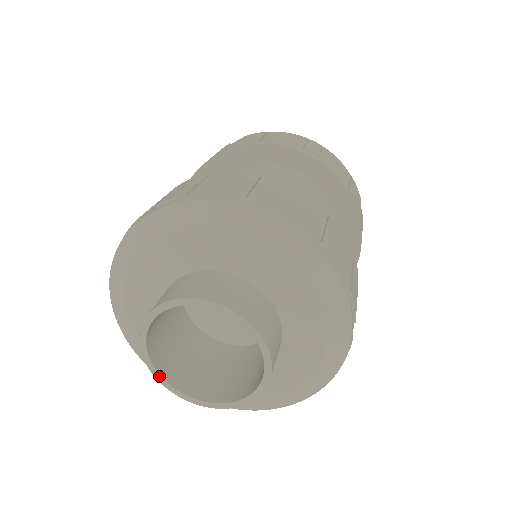
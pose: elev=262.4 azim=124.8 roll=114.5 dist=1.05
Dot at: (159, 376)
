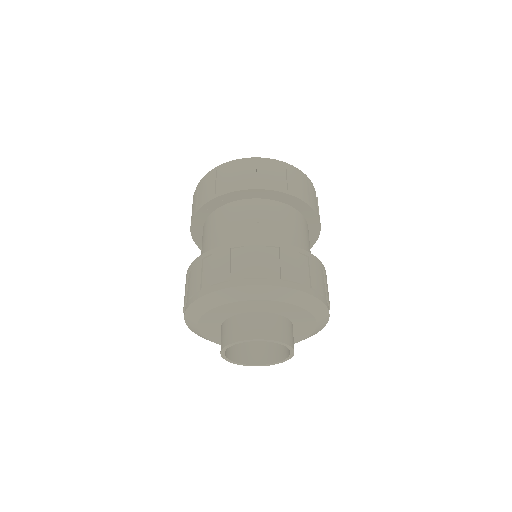
Dot at: (243, 364)
